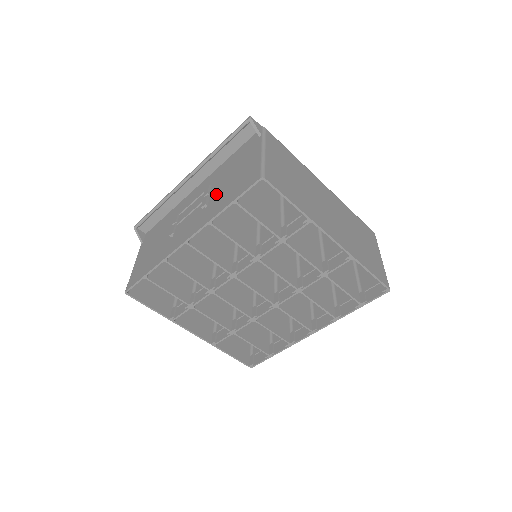
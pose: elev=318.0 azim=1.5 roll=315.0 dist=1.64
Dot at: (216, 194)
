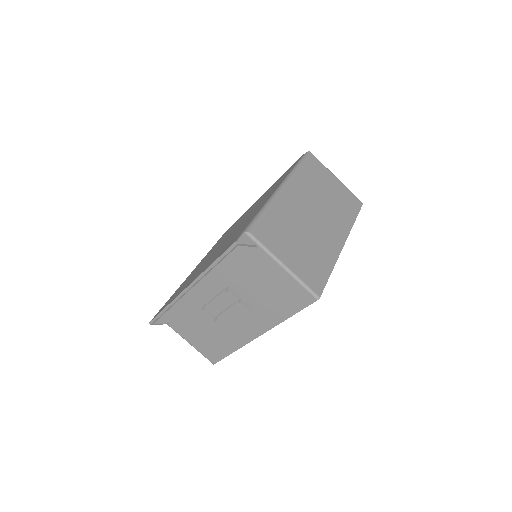
Dot at: (253, 300)
